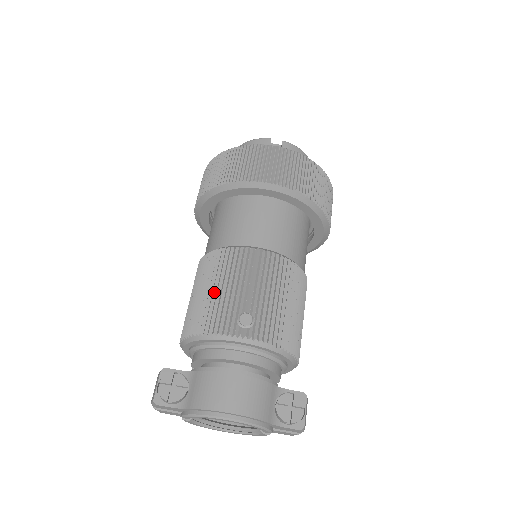
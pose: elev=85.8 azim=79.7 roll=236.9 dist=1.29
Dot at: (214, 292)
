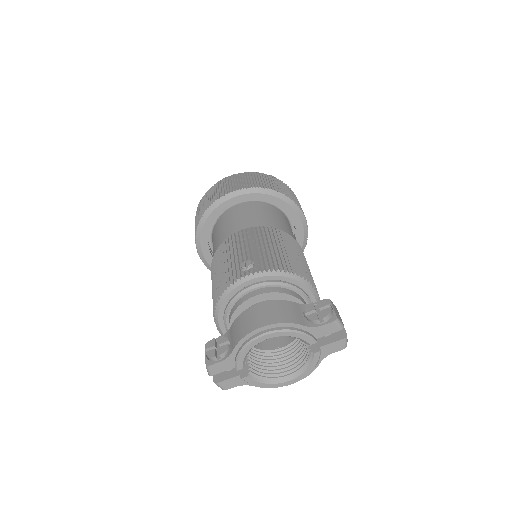
Dot at: (220, 270)
